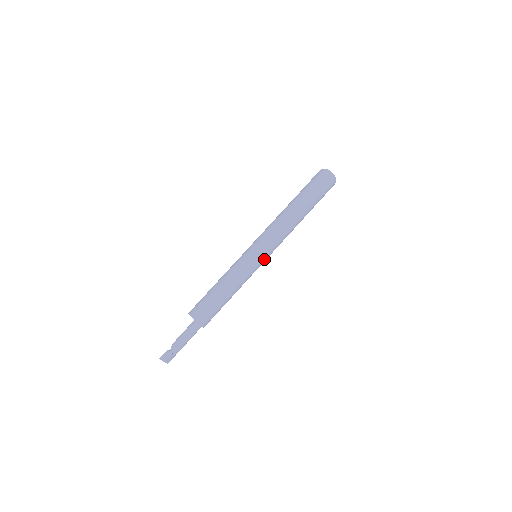
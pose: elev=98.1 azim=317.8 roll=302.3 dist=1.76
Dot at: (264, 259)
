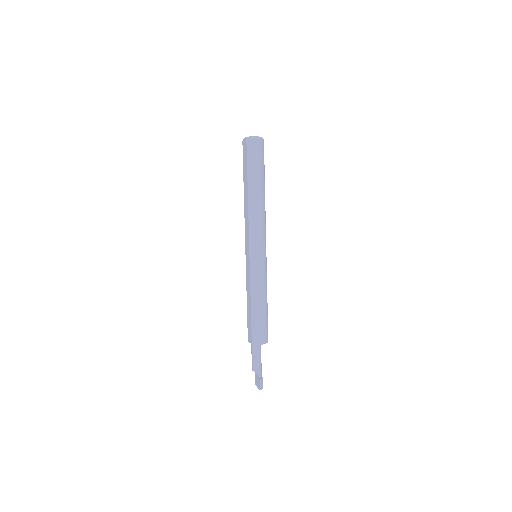
Dot at: occluded
